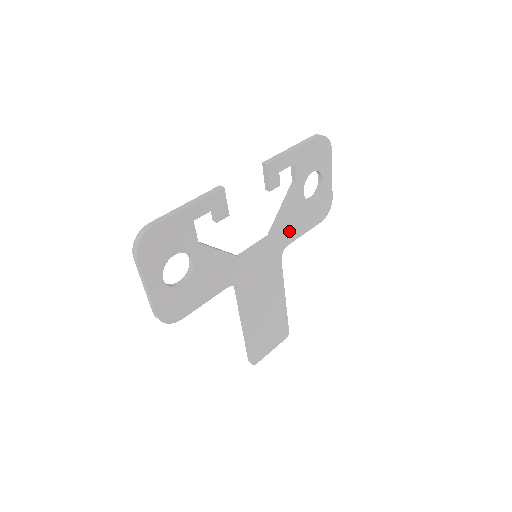
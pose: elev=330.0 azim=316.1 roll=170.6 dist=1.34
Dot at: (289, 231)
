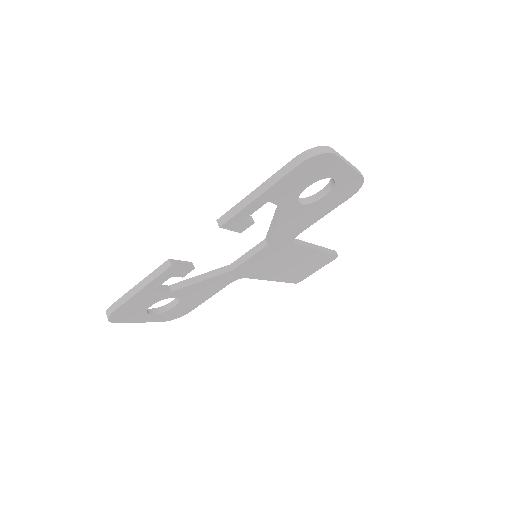
Dot at: (294, 229)
